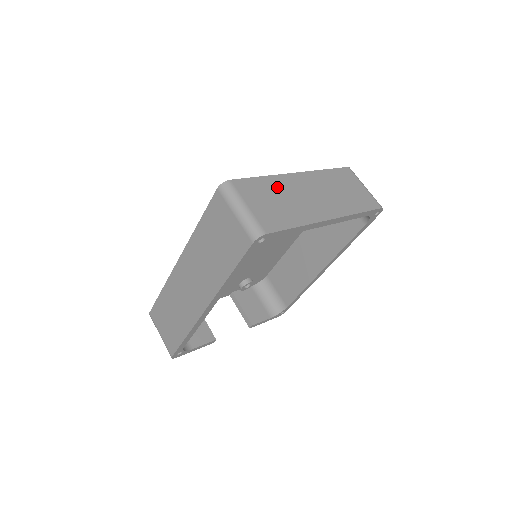
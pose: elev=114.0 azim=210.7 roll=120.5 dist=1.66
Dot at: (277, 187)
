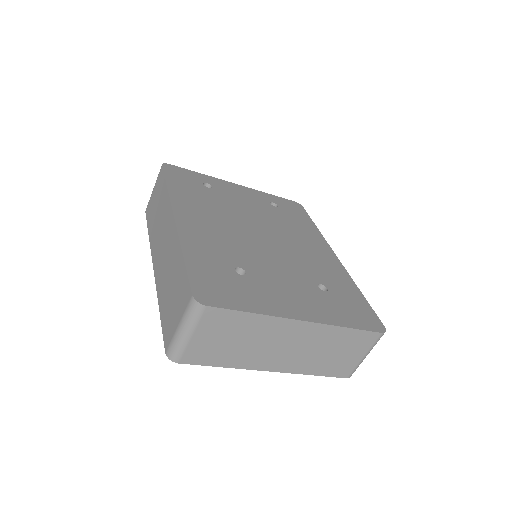
Dot at: (255, 328)
